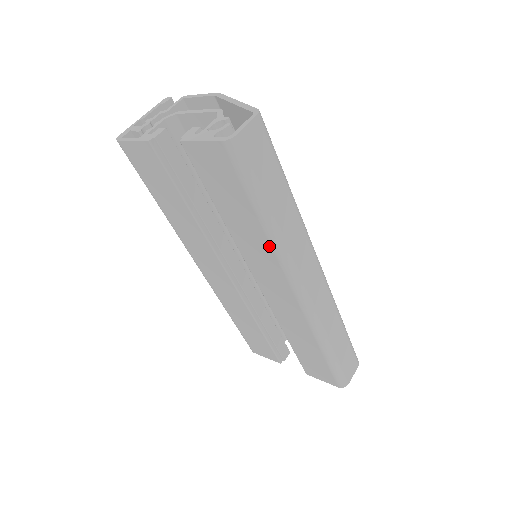
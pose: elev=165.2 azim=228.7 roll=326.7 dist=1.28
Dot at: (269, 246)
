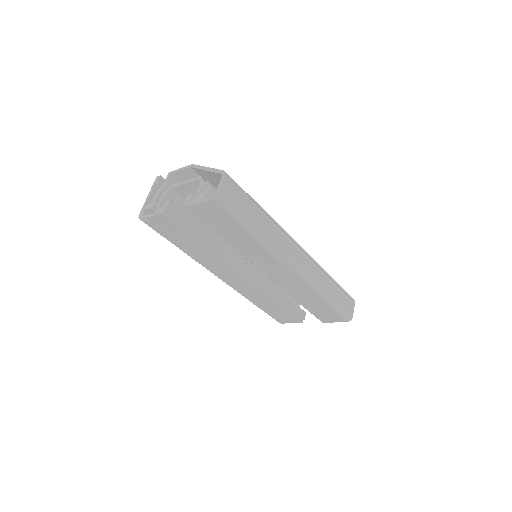
Dot at: (262, 248)
